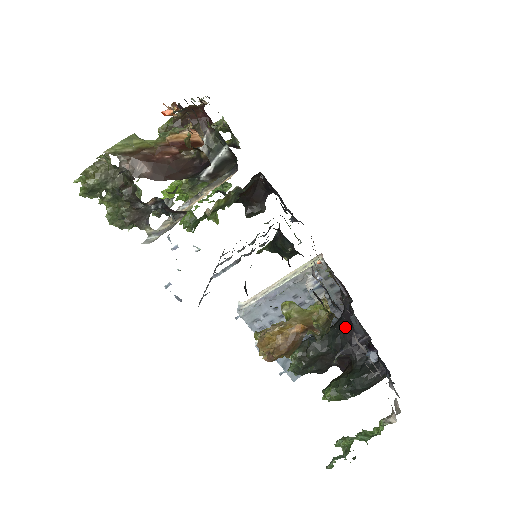
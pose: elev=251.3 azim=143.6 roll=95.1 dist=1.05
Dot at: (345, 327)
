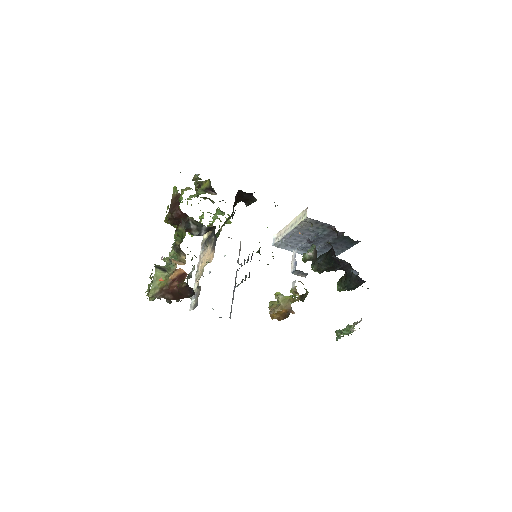
Dot at: occluded
